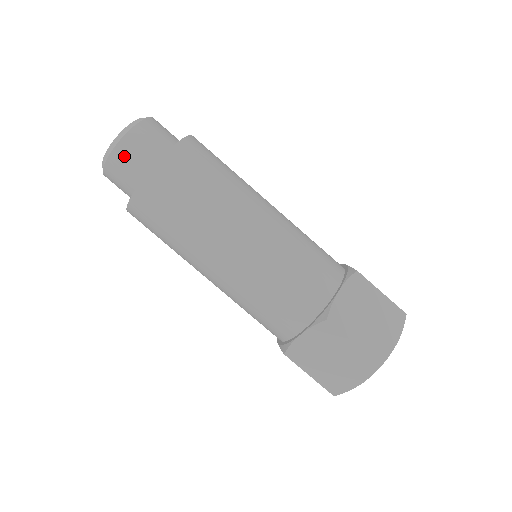
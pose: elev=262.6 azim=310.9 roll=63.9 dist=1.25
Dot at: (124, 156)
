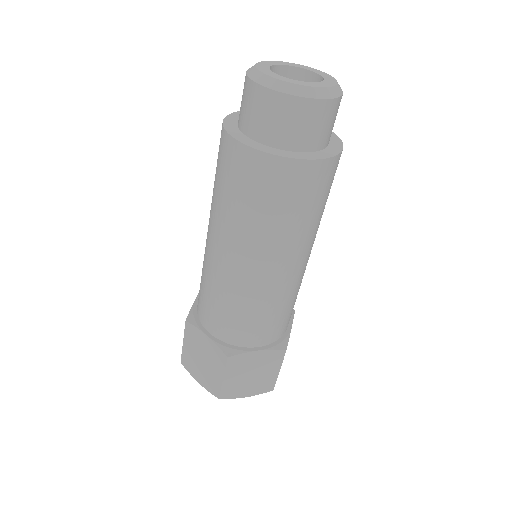
Dot at: (273, 107)
